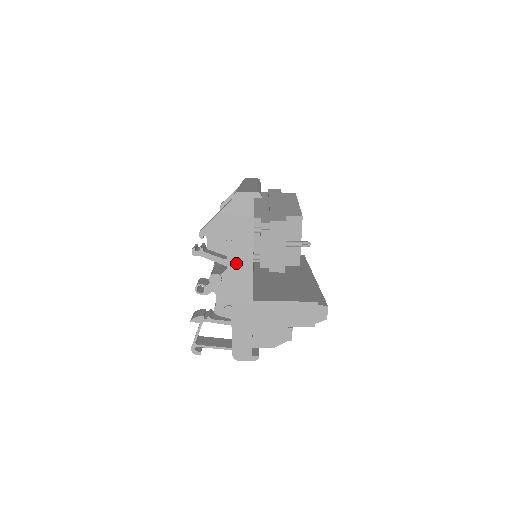
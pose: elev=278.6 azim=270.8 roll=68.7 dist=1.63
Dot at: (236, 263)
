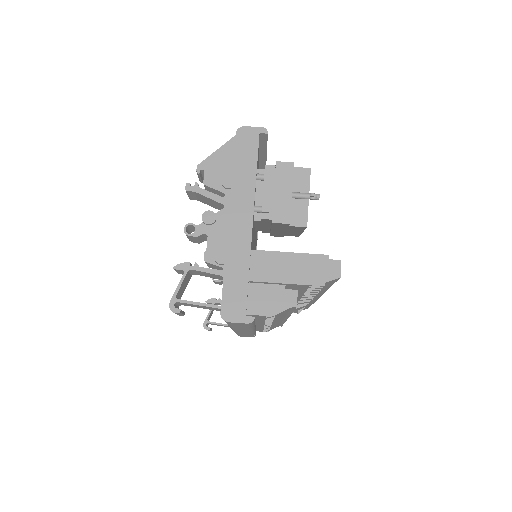
Dot at: (235, 200)
